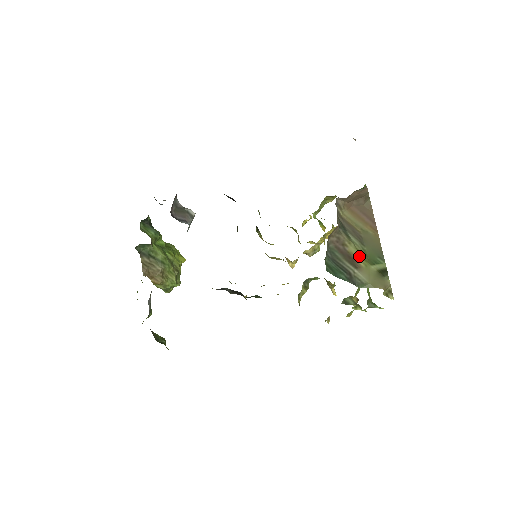
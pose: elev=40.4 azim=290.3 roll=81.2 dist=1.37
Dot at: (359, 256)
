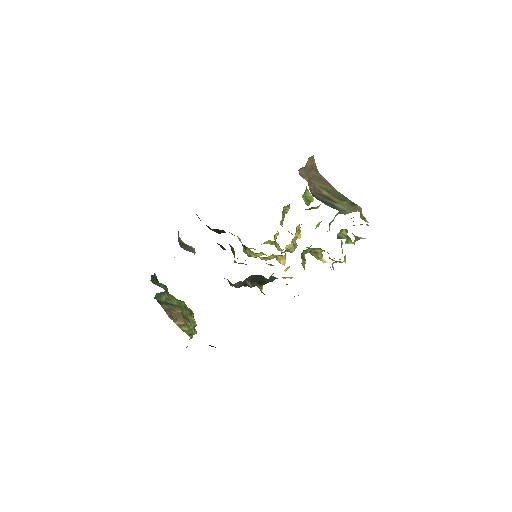
Dot at: (332, 197)
